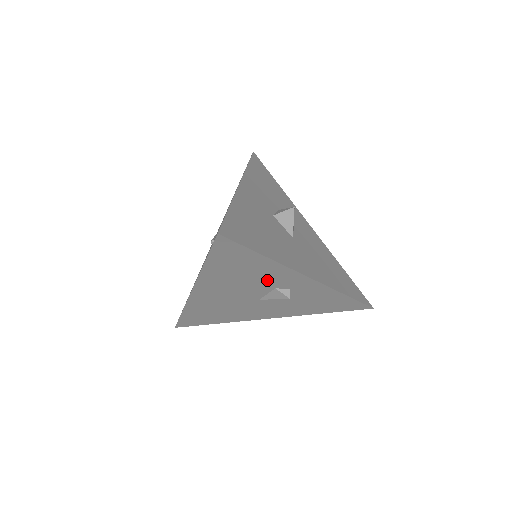
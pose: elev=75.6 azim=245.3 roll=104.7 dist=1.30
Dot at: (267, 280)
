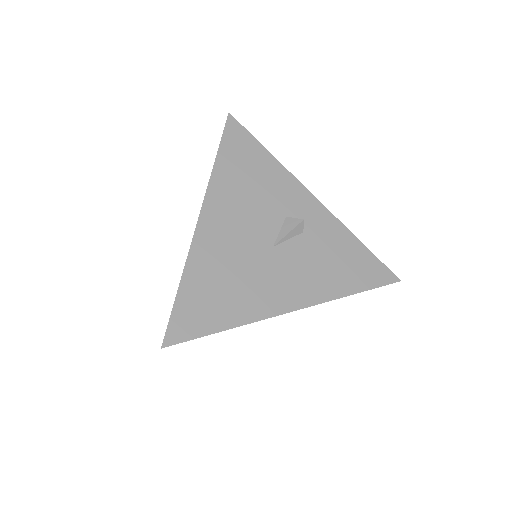
Dot at: (275, 198)
